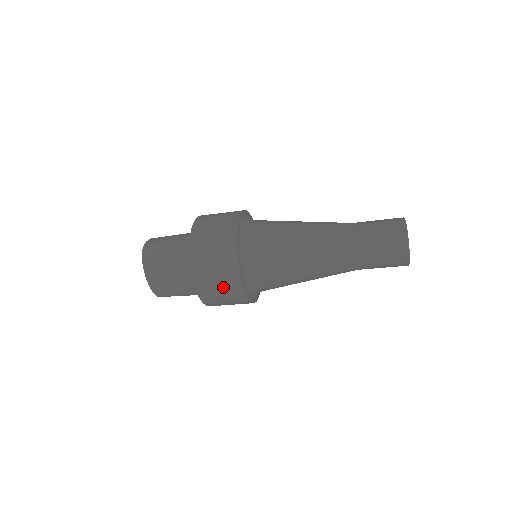
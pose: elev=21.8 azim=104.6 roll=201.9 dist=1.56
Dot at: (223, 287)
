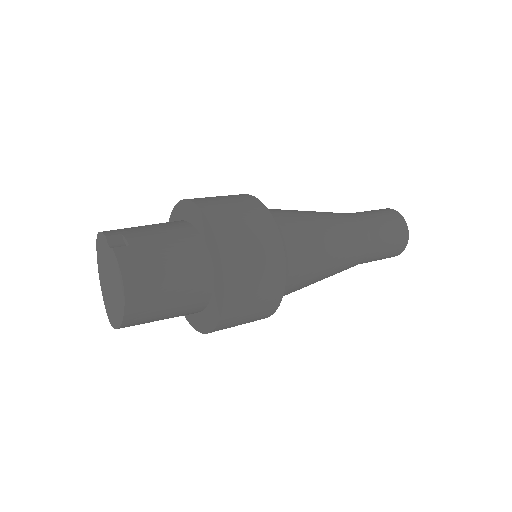
Dot at: (248, 322)
